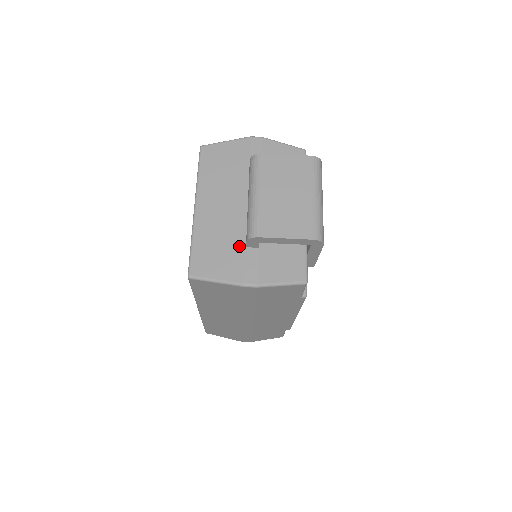
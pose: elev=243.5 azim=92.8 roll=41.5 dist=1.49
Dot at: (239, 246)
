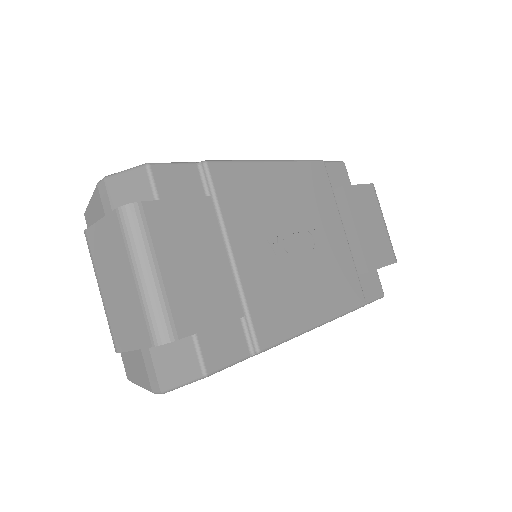
Dot at: occluded
